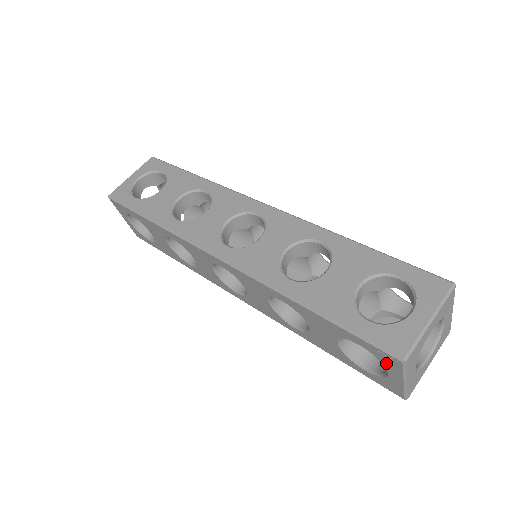
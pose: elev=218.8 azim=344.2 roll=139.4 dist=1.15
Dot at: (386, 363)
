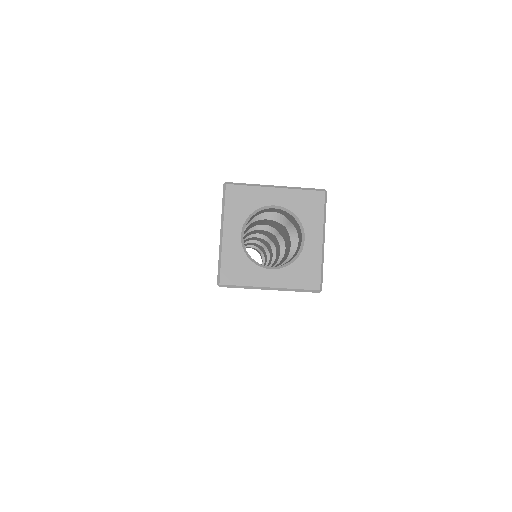
Dot at: occluded
